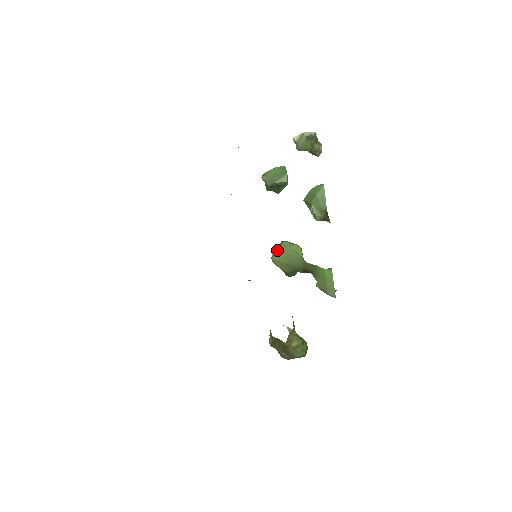
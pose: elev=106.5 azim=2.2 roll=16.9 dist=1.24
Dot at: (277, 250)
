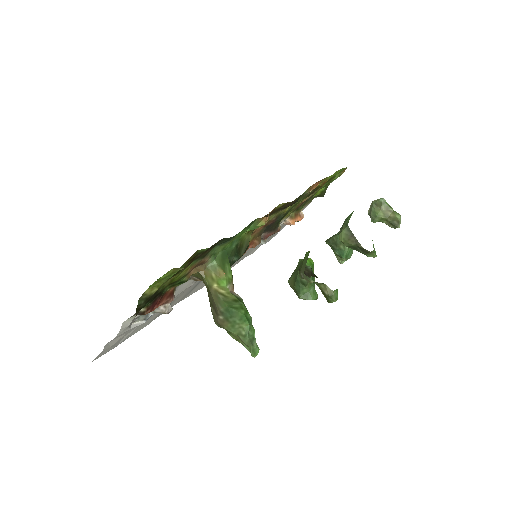
Dot at: occluded
